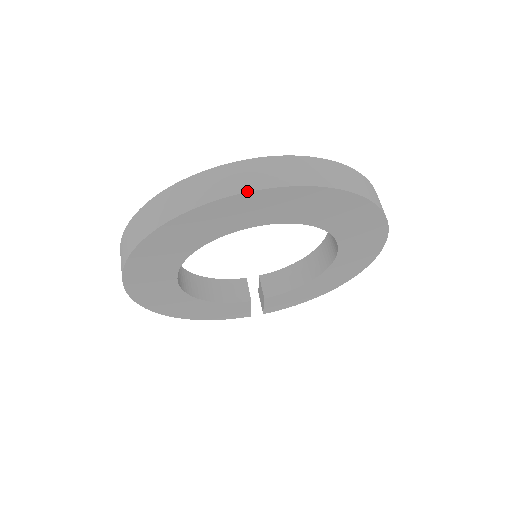
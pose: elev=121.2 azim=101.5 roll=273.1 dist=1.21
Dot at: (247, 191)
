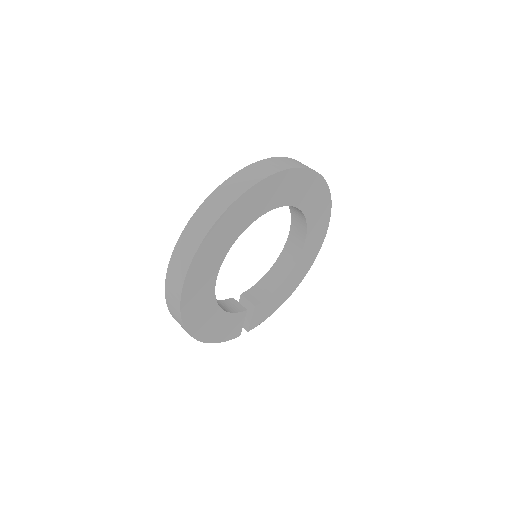
Dot at: (283, 170)
